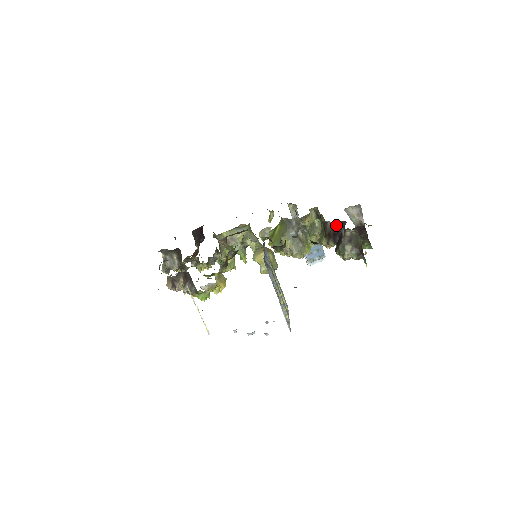
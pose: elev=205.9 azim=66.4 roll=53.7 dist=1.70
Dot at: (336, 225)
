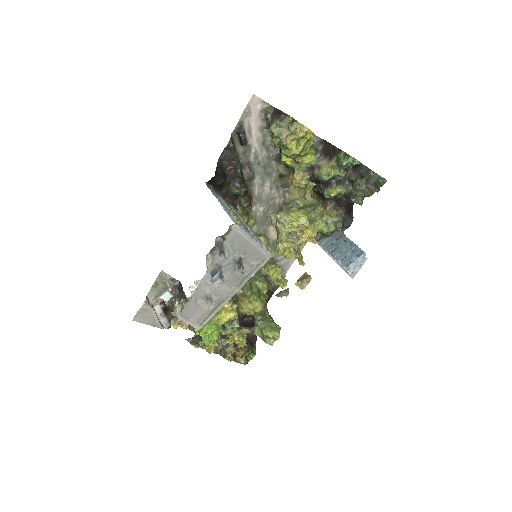
Dot at: occluded
